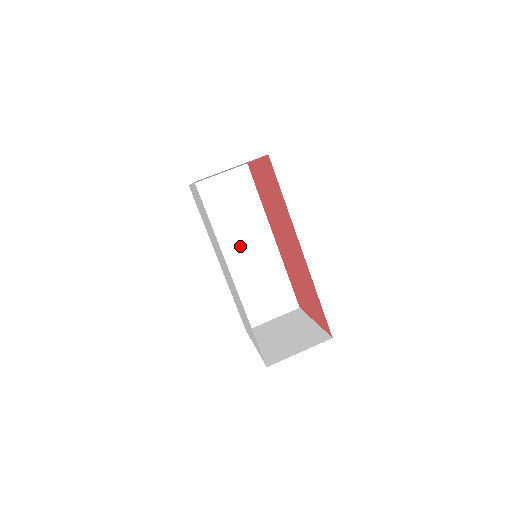
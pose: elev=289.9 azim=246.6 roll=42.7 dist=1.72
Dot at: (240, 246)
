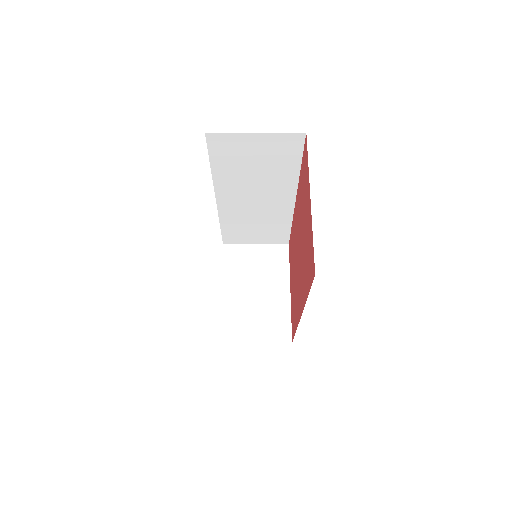
Dot at: (249, 196)
